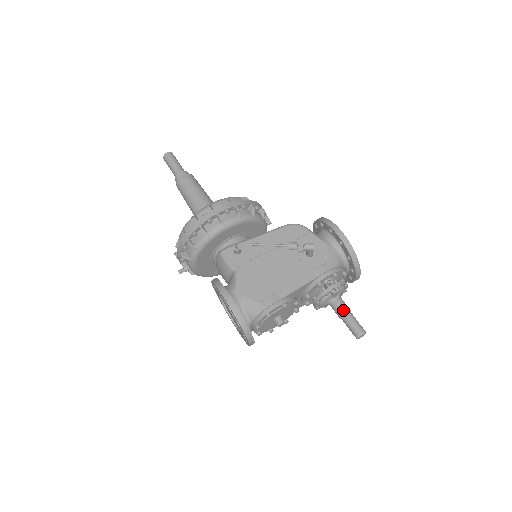
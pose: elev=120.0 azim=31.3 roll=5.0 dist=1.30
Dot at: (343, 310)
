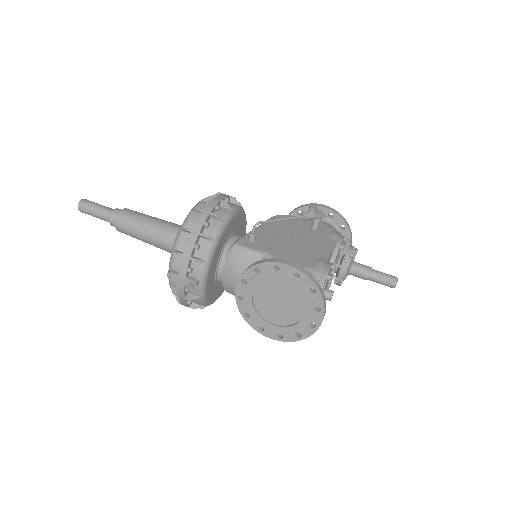
Dot at: (368, 268)
